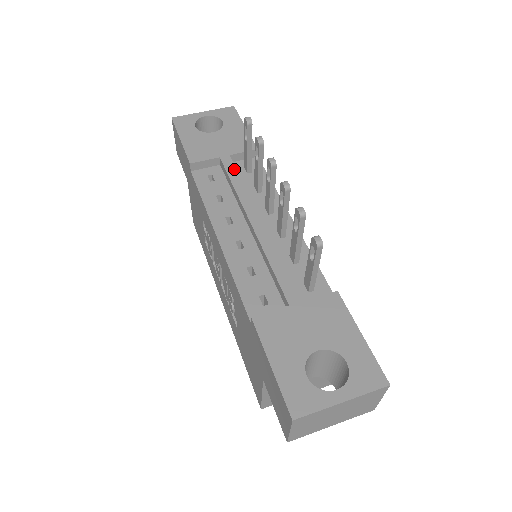
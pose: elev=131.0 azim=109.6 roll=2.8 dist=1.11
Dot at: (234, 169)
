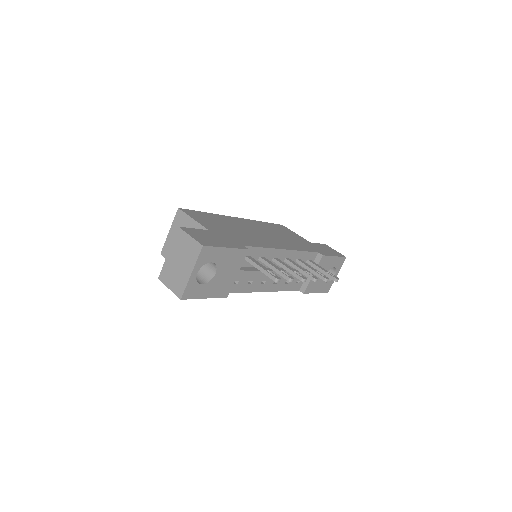
Dot at: (250, 272)
